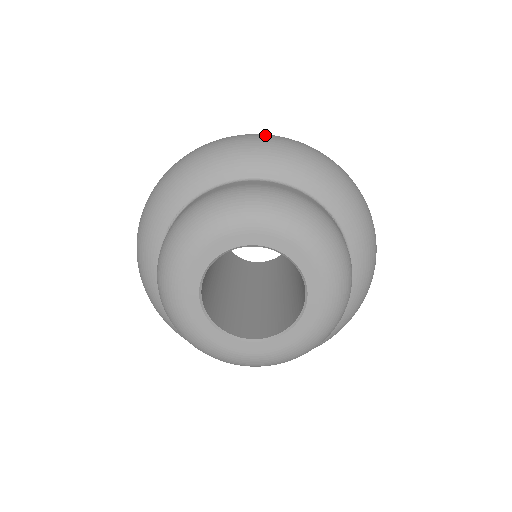
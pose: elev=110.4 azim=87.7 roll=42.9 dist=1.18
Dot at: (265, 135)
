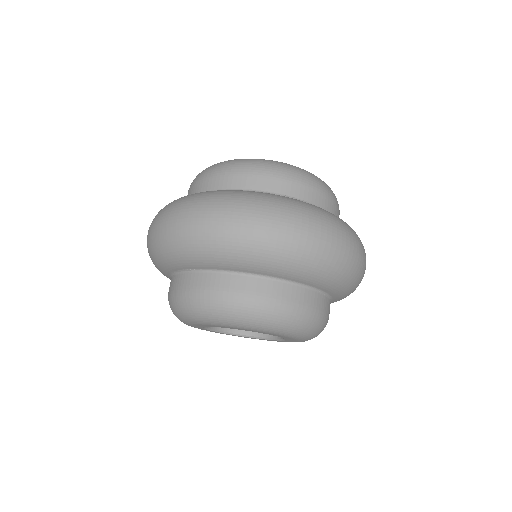
Dot at: (281, 229)
